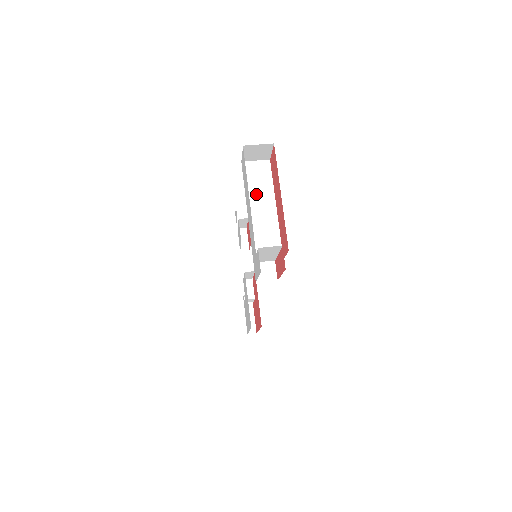
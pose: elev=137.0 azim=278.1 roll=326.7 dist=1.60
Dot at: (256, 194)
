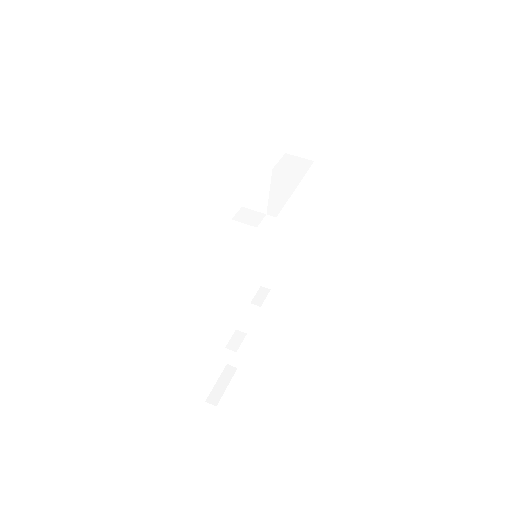
Dot at: (283, 172)
